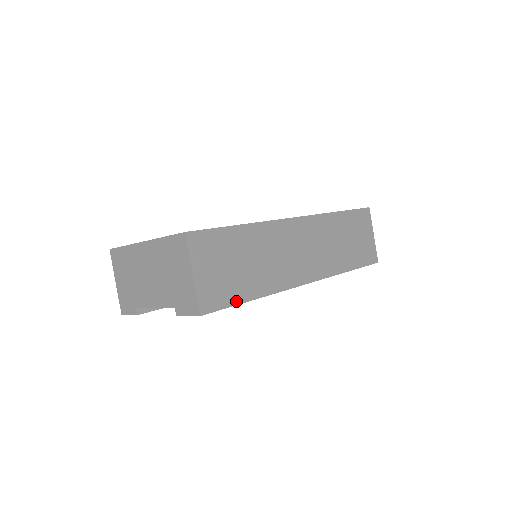
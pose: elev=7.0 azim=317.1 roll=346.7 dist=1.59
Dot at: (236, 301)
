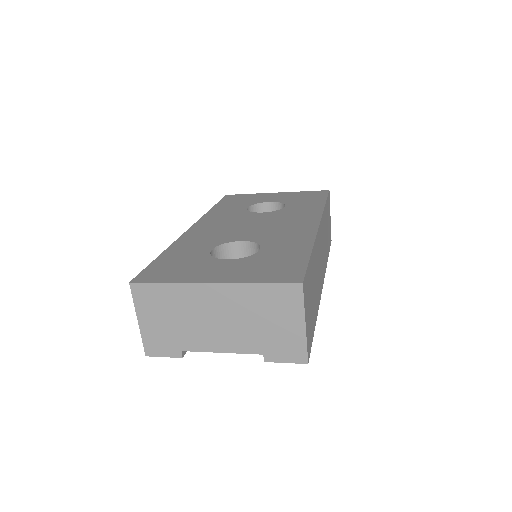
Dot at: (313, 332)
